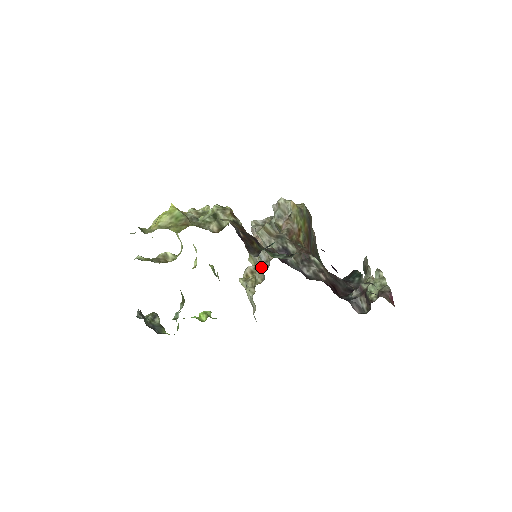
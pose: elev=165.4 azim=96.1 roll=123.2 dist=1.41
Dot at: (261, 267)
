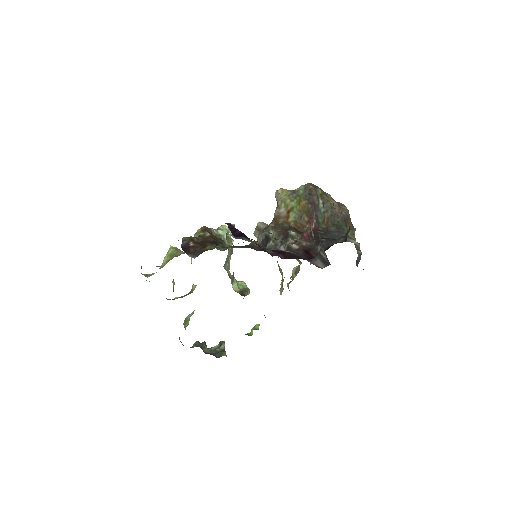
Dot at: (278, 264)
